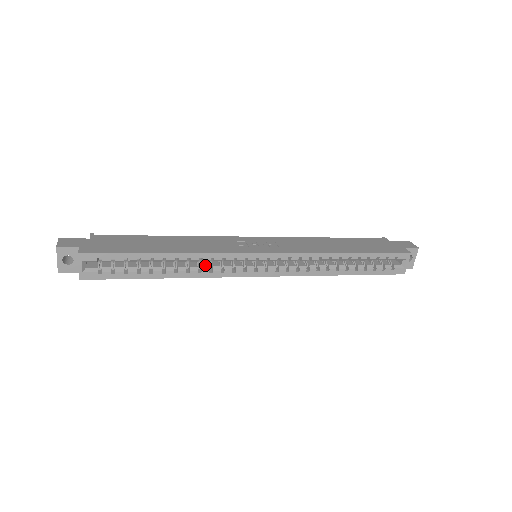
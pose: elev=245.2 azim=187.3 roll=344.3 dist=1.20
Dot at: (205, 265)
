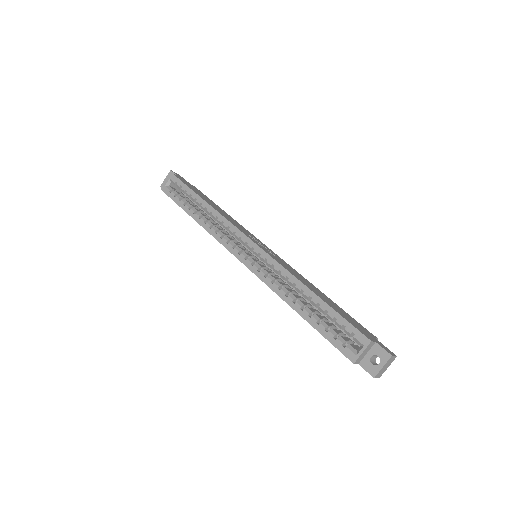
Dot at: (218, 228)
